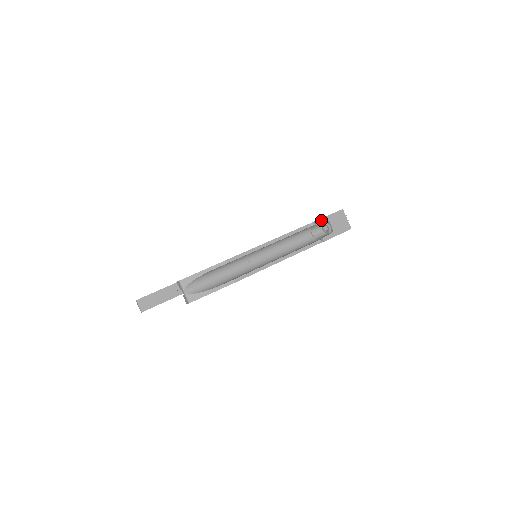
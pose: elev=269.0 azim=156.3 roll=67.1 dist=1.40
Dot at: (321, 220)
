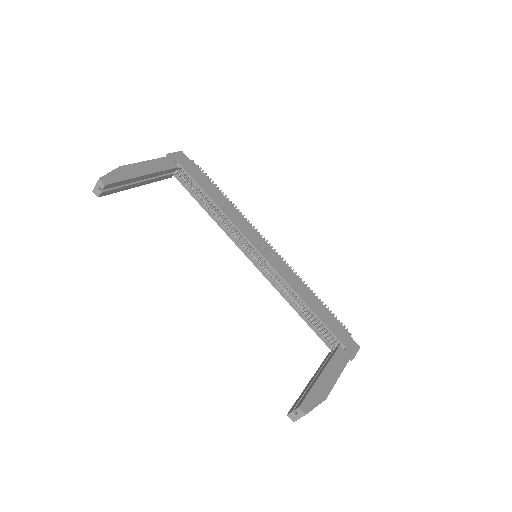
Dot at: occluded
